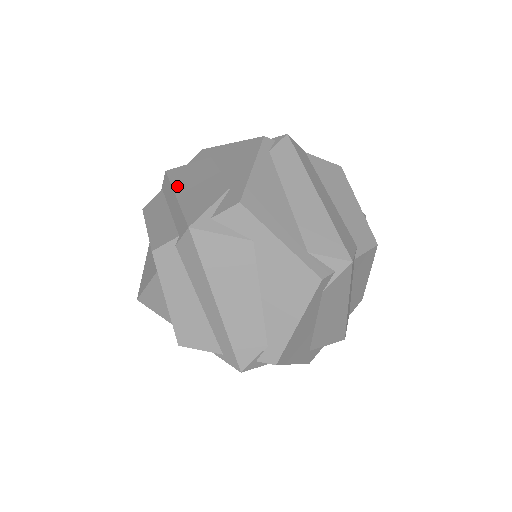
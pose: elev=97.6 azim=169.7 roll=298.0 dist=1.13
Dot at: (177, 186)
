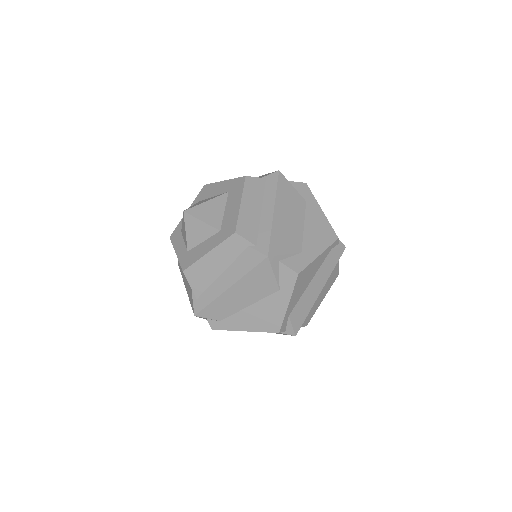
Dot at: (278, 202)
